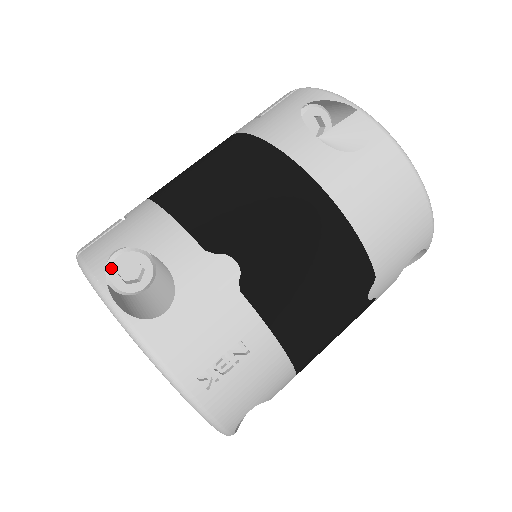
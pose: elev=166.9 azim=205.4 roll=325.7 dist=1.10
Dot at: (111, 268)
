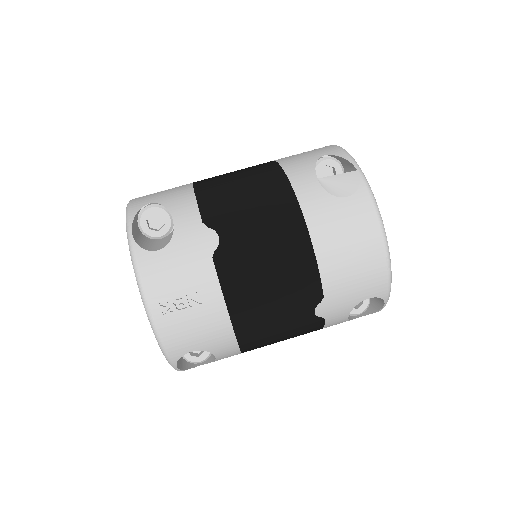
Dot at: (143, 213)
